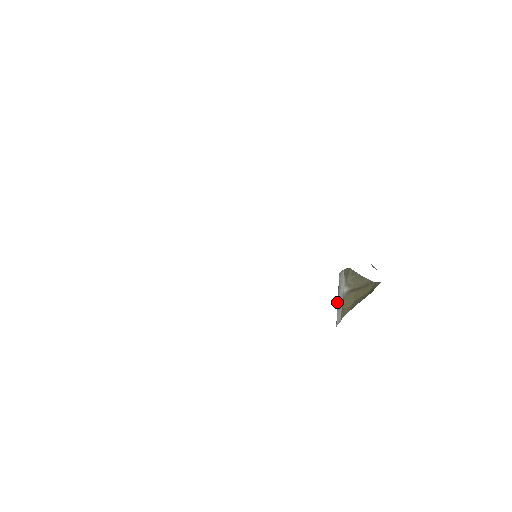
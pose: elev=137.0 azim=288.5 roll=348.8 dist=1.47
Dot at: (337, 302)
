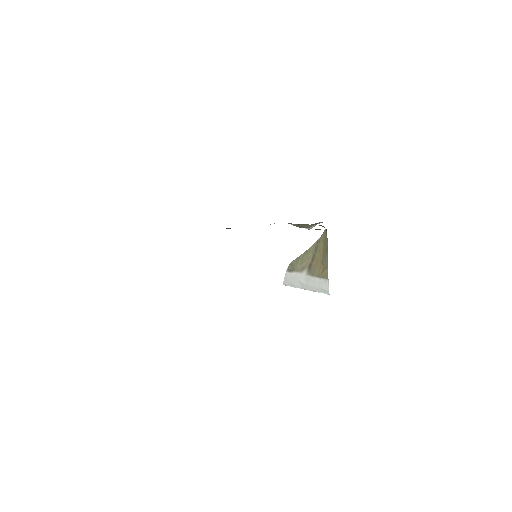
Dot at: (307, 289)
